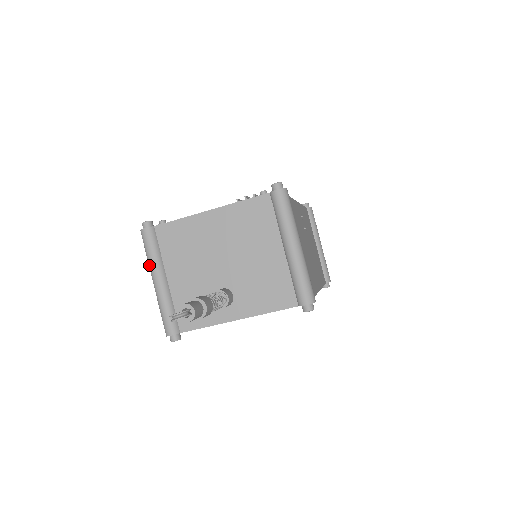
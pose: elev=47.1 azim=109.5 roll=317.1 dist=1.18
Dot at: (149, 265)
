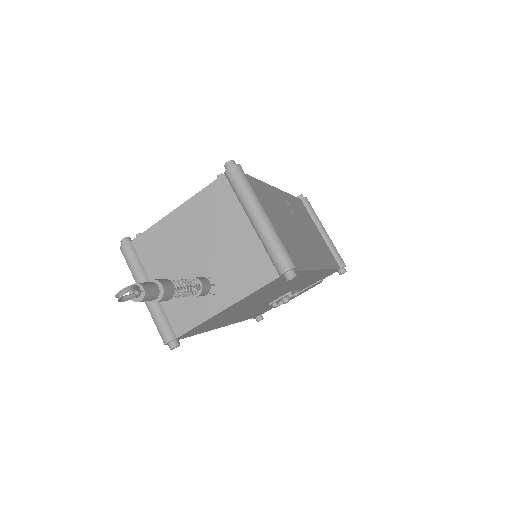
Dot at: (134, 279)
